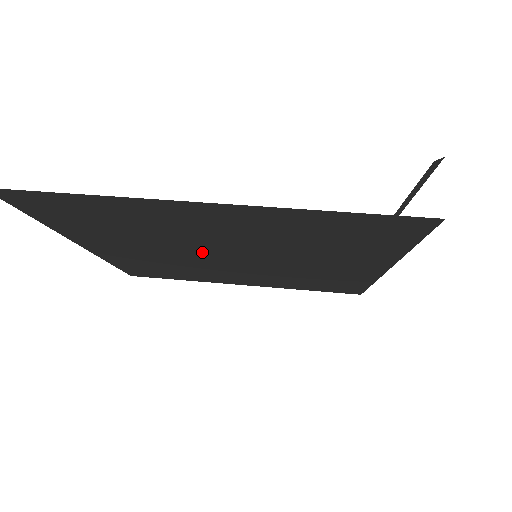
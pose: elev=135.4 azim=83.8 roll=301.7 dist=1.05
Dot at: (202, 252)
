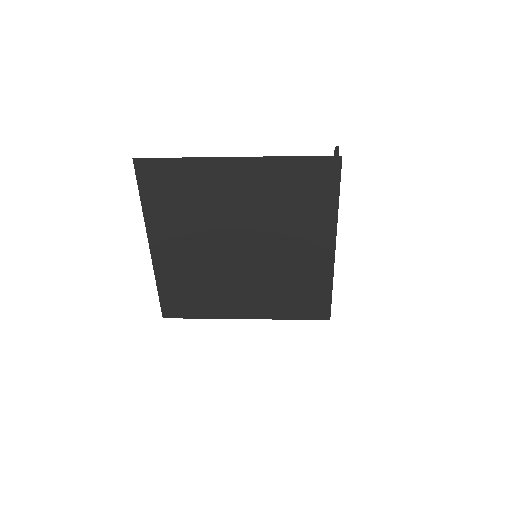
Dot at: (225, 240)
